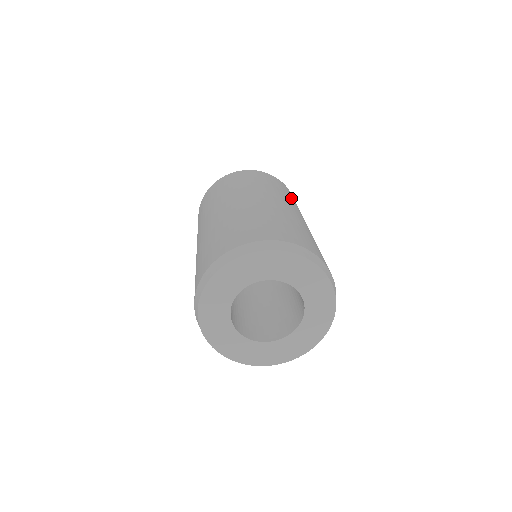
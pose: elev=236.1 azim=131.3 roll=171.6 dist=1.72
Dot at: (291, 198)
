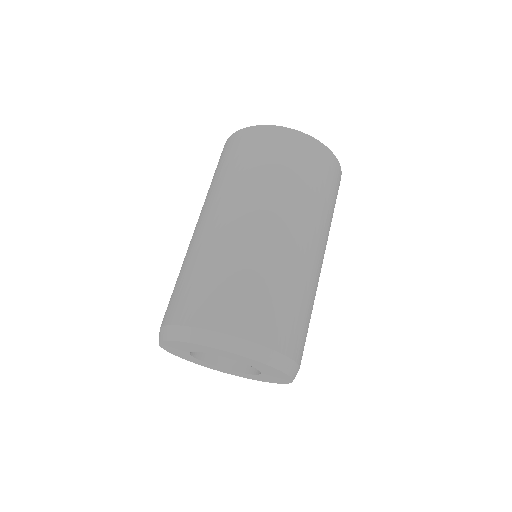
Dot at: (323, 196)
